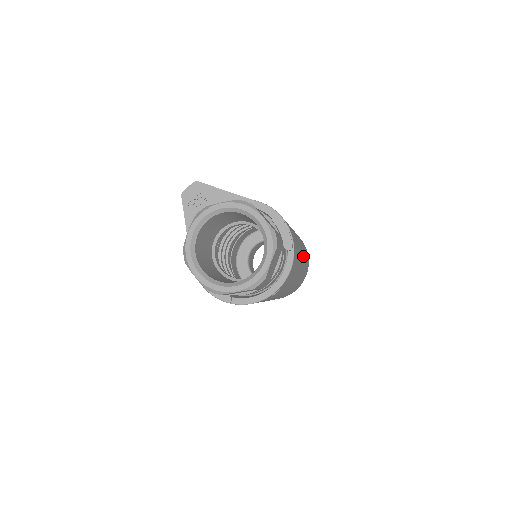
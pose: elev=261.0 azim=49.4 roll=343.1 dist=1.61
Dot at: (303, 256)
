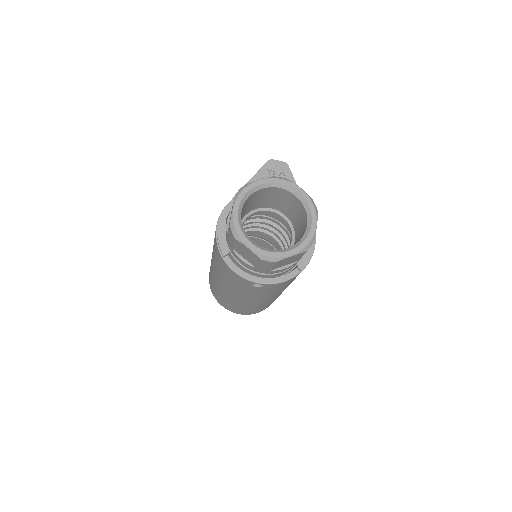
Dot at: occluded
